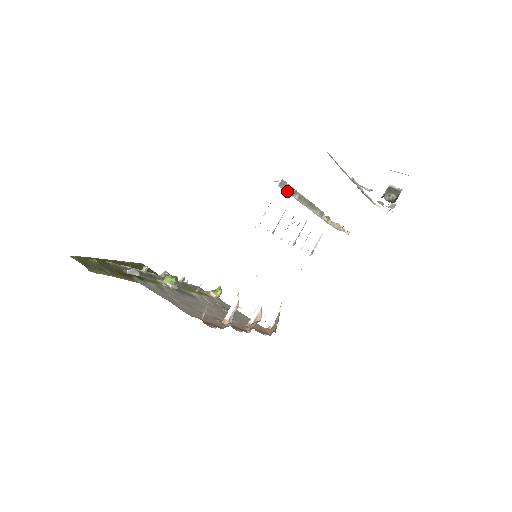
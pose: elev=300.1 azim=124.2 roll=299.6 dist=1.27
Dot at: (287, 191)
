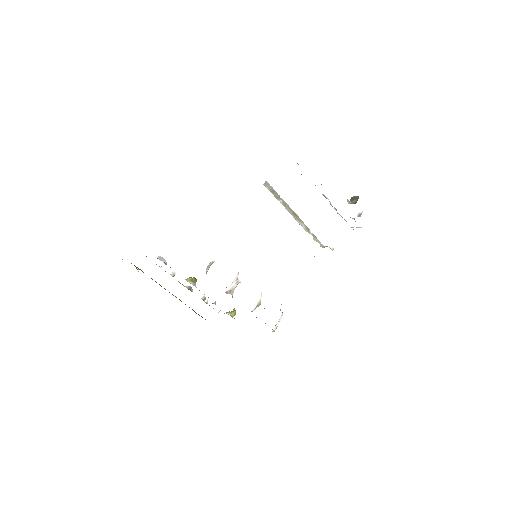
Dot at: (272, 193)
